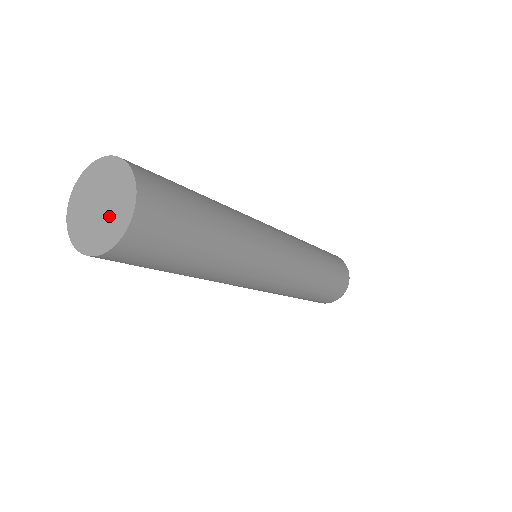
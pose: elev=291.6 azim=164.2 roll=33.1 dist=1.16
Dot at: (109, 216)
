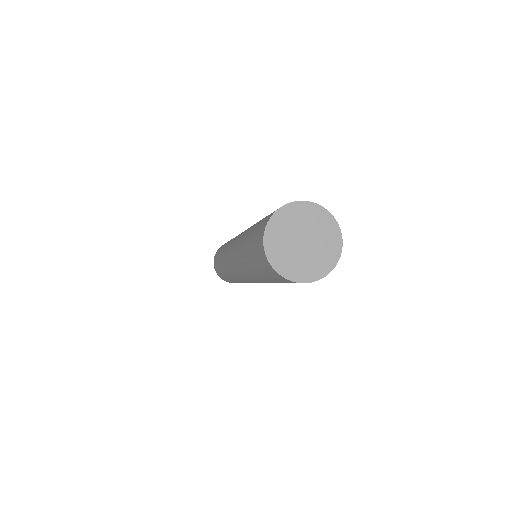
Dot at: (320, 242)
